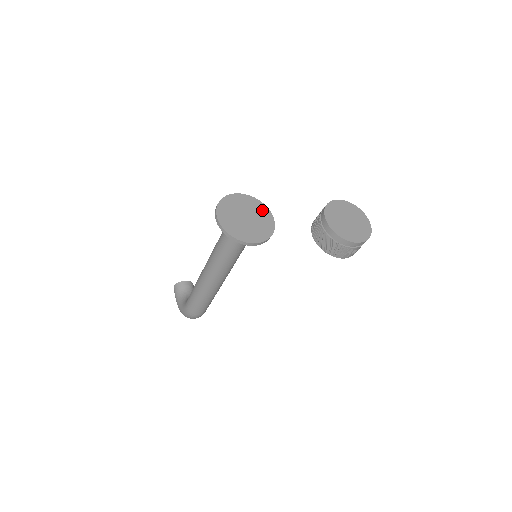
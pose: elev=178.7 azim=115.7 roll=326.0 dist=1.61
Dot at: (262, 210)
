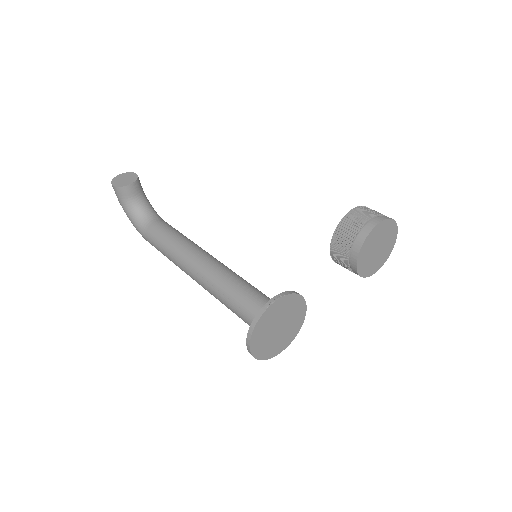
Dot at: (297, 305)
